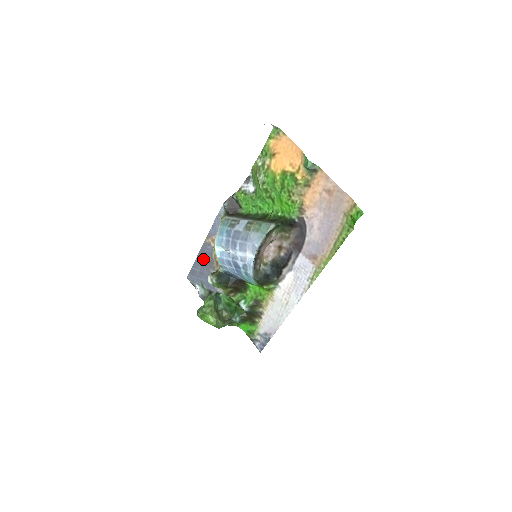
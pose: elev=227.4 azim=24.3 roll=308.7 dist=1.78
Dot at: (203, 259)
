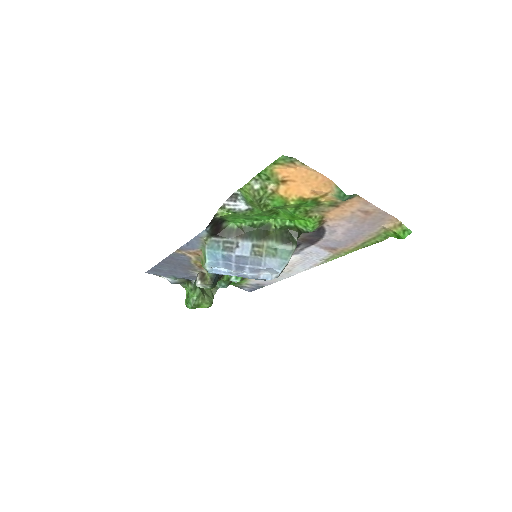
Dot at: (174, 264)
